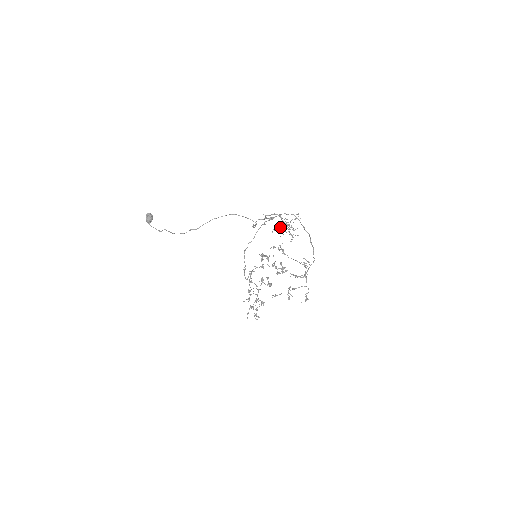
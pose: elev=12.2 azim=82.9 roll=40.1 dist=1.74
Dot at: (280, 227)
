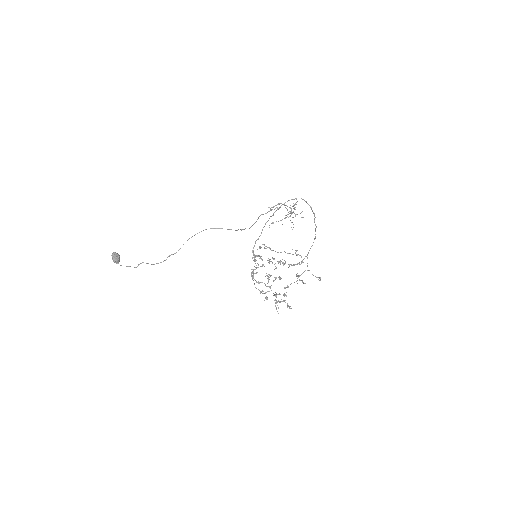
Dot at: occluded
